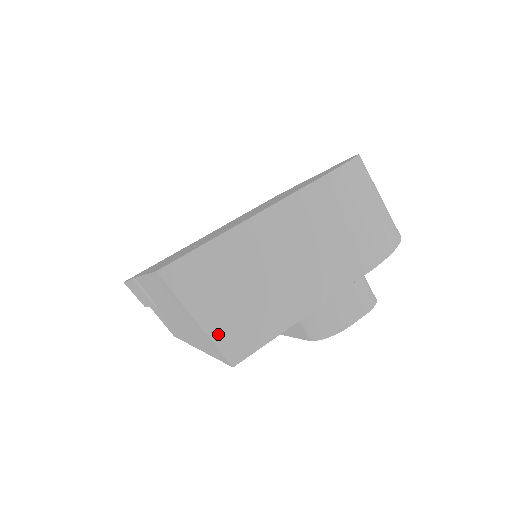
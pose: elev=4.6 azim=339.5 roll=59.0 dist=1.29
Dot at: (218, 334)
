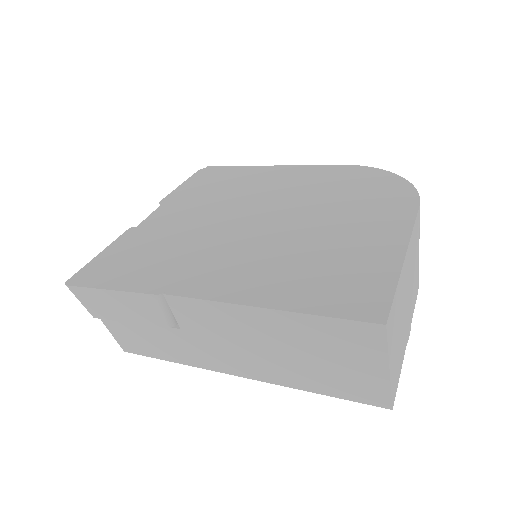
Dot at: (393, 380)
